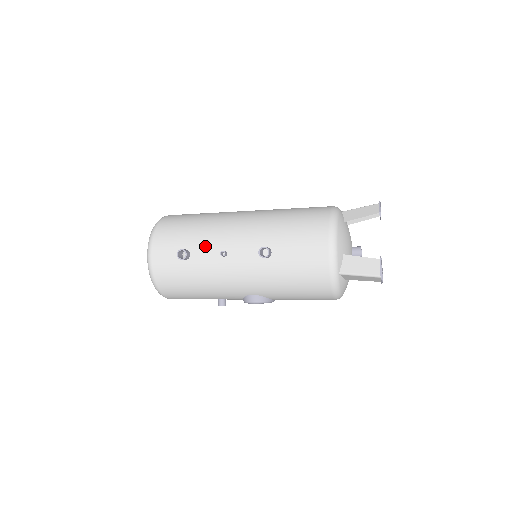
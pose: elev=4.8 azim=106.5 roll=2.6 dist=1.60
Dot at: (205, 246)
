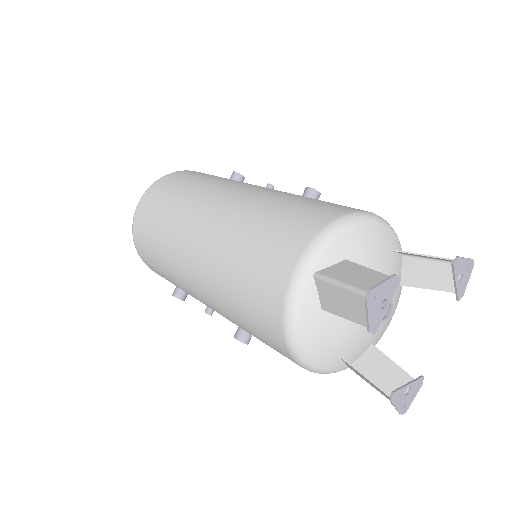
Dot at: (189, 294)
